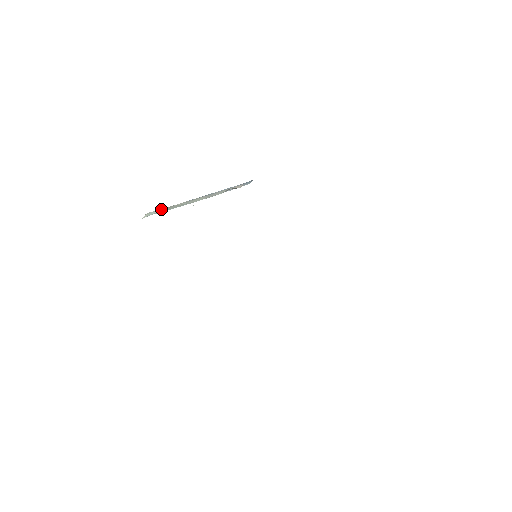
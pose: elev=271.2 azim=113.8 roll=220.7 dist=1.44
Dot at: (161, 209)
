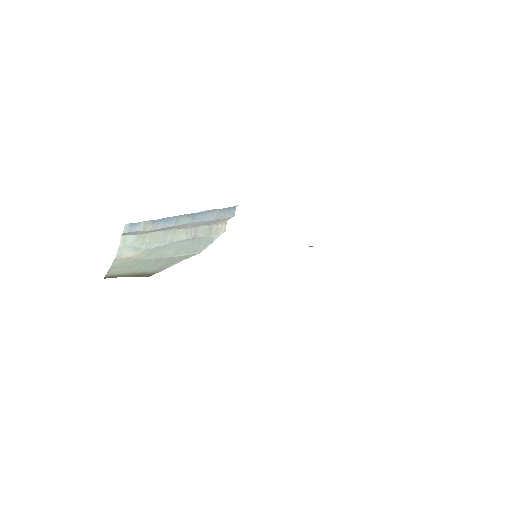
Dot at: (135, 223)
